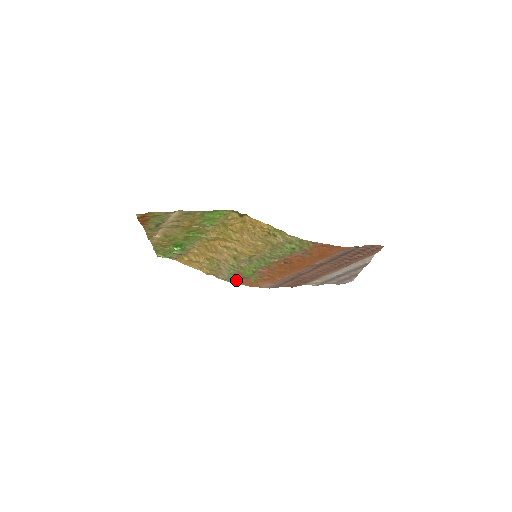
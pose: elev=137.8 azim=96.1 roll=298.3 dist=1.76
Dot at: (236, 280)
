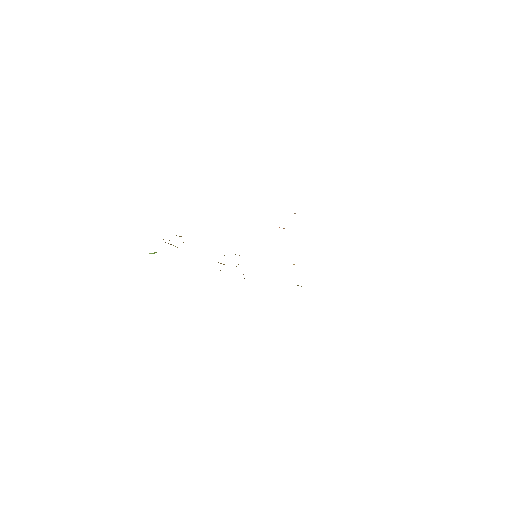
Dot at: occluded
